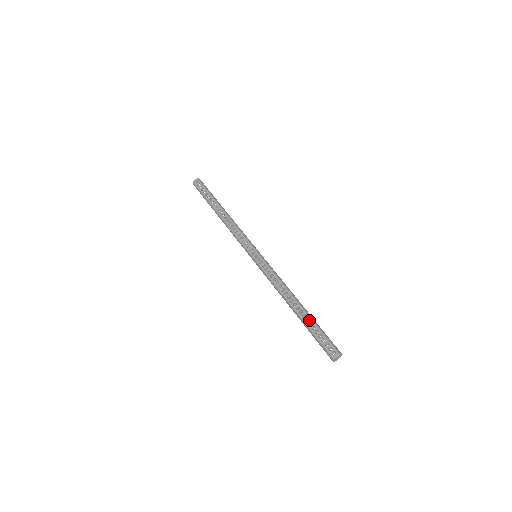
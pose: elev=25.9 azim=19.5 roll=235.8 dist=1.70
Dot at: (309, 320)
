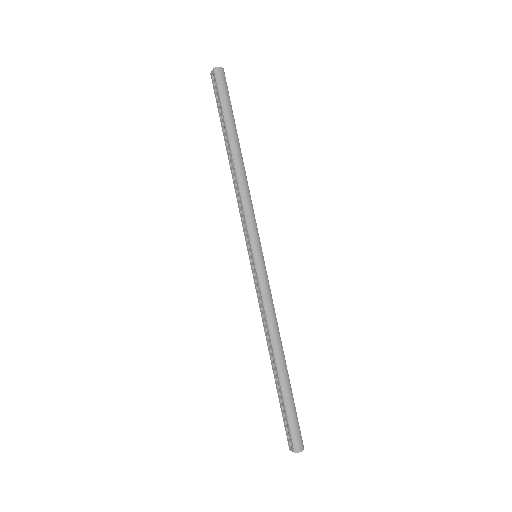
Dot at: (279, 390)
